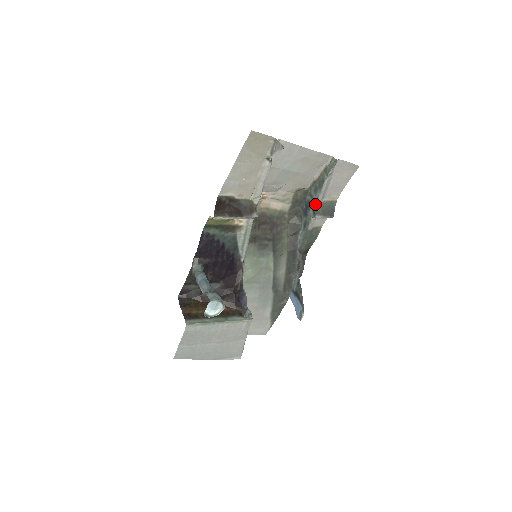
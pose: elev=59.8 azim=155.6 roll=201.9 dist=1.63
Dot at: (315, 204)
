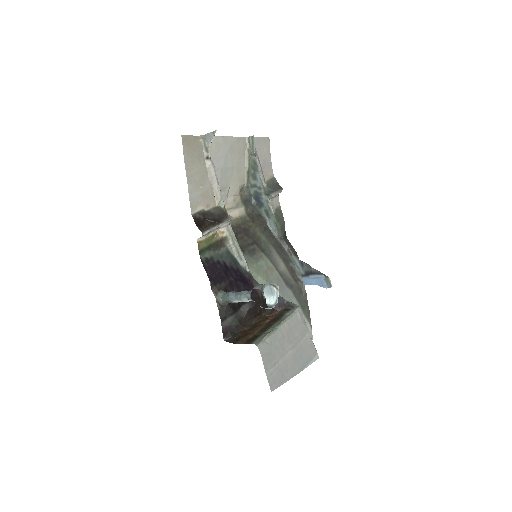
Dot at: (263, 187)
